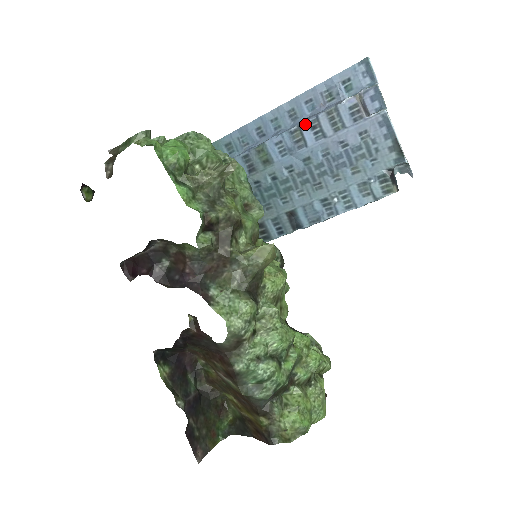
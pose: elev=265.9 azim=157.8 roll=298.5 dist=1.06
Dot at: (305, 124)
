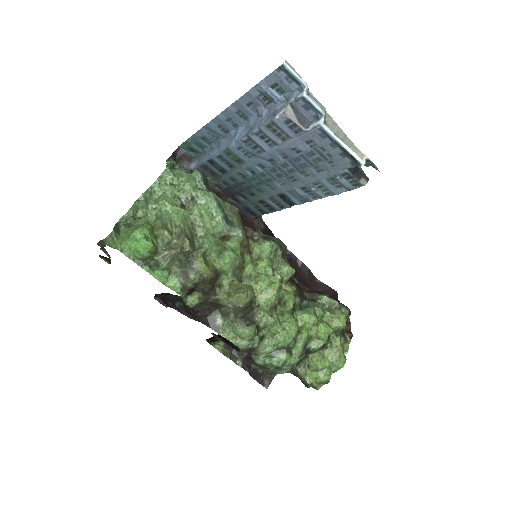
Dot at: (253, 135)
